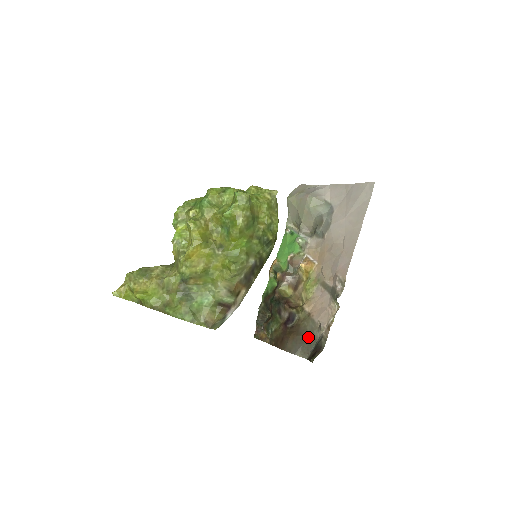
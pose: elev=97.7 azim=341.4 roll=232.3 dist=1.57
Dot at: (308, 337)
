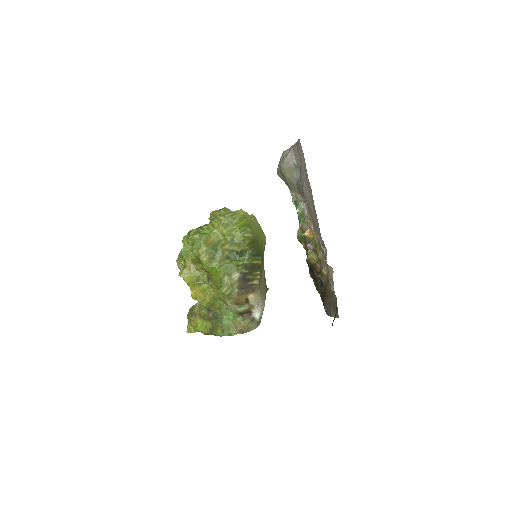
Dot at: (331, 299)
